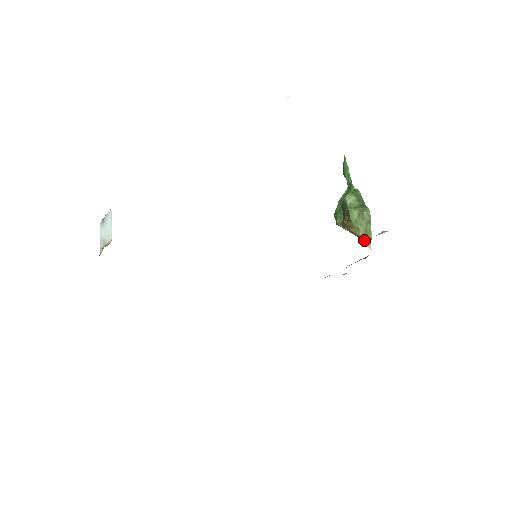
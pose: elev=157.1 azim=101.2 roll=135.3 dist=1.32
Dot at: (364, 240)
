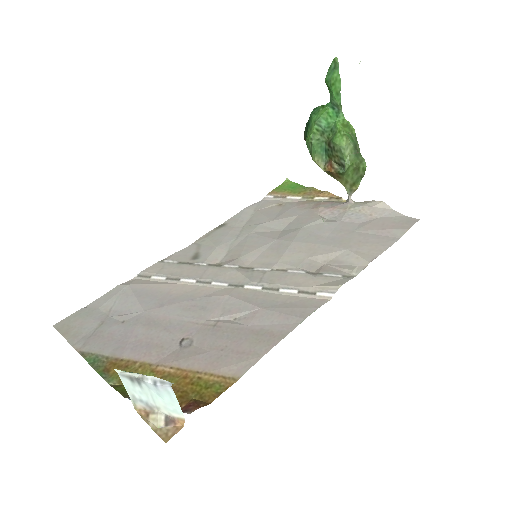
Dot at: (348, 191)
